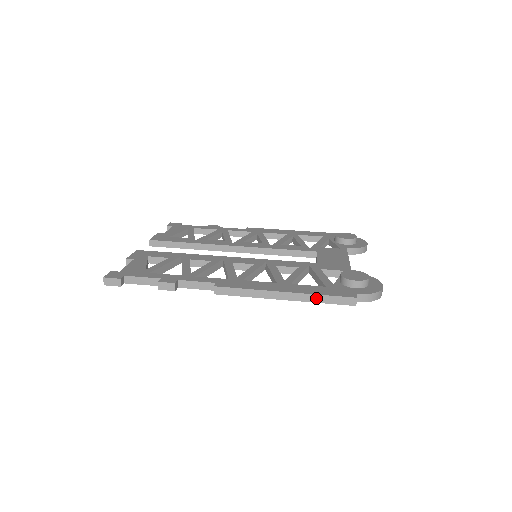
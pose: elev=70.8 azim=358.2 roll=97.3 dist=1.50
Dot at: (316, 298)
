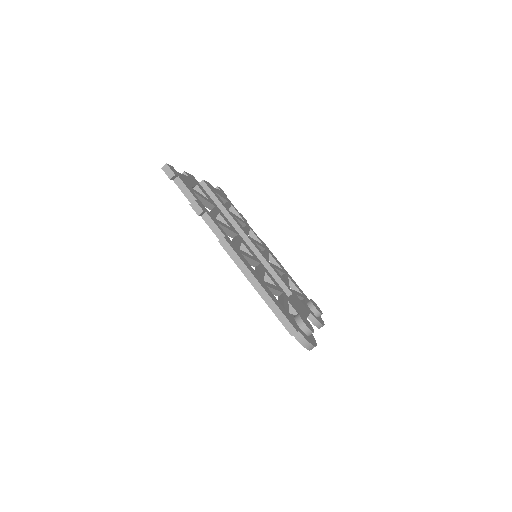
Dot at: (274, 307)
